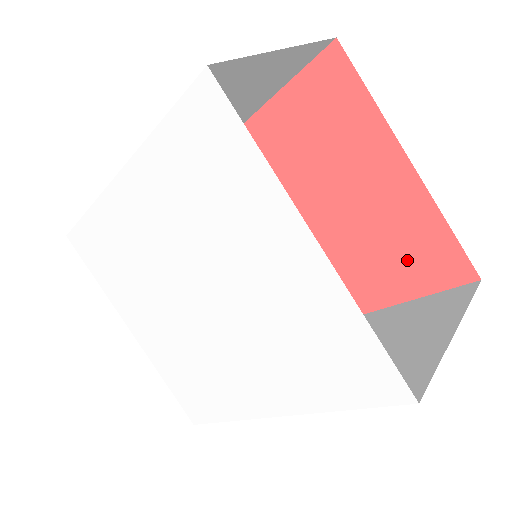
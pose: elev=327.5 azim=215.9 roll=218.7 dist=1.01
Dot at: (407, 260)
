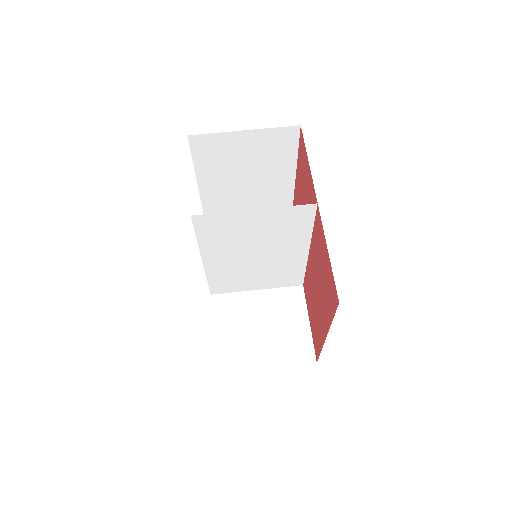
Dot at: (314, 323)
